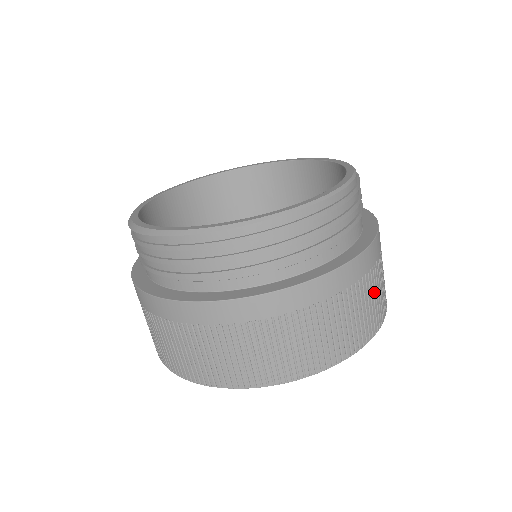
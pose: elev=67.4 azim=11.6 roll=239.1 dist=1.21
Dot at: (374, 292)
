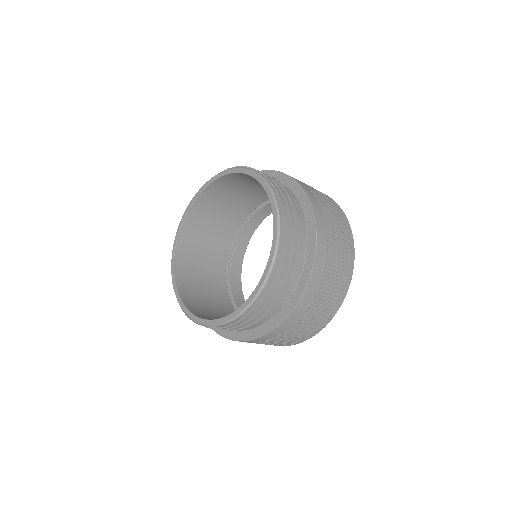
Dot at: (316, 312)
